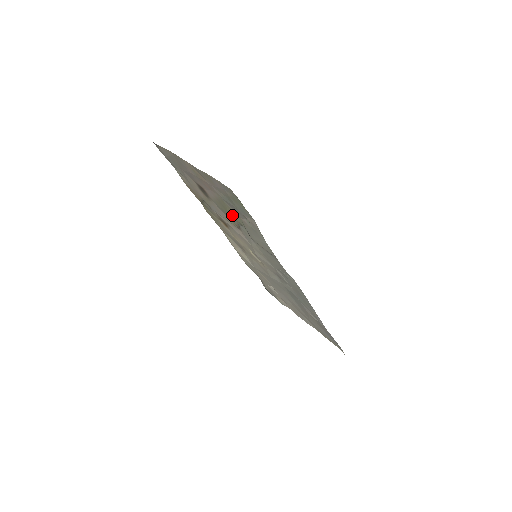
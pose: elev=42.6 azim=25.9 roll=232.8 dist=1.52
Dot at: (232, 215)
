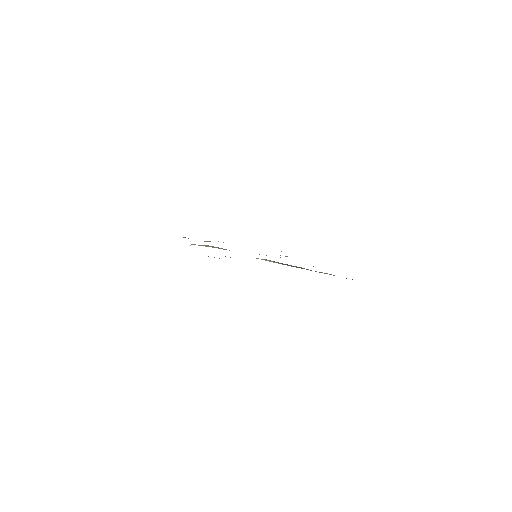
Dot at: occluded
